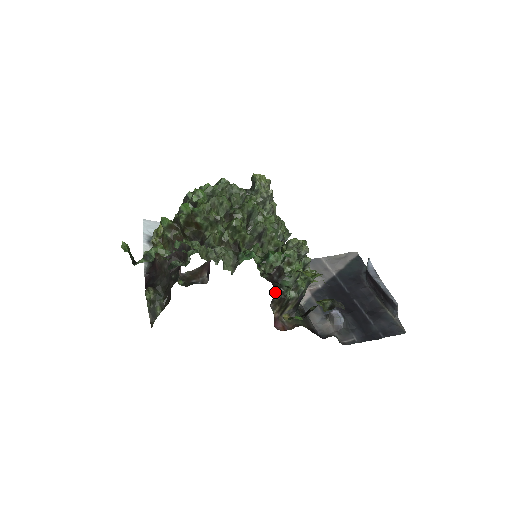
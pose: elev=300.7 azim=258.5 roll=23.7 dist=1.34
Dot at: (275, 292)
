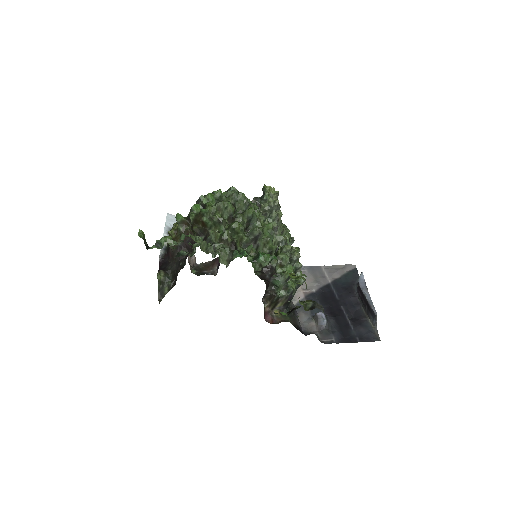
Dot at: (267, 289)
